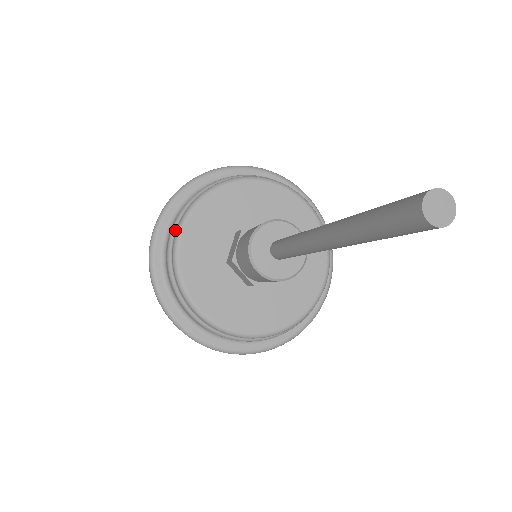
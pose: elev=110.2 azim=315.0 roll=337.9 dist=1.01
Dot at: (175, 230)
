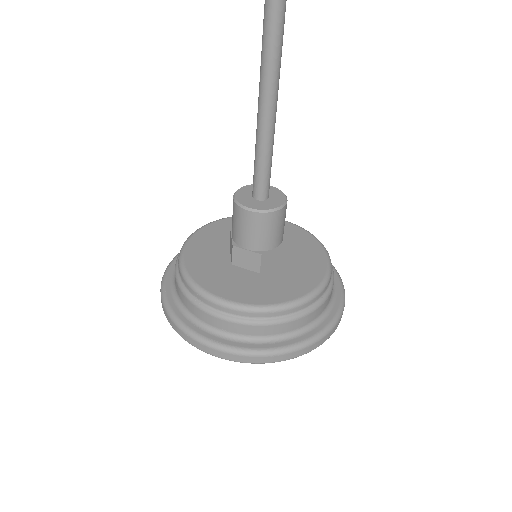
Dot at: occluded
